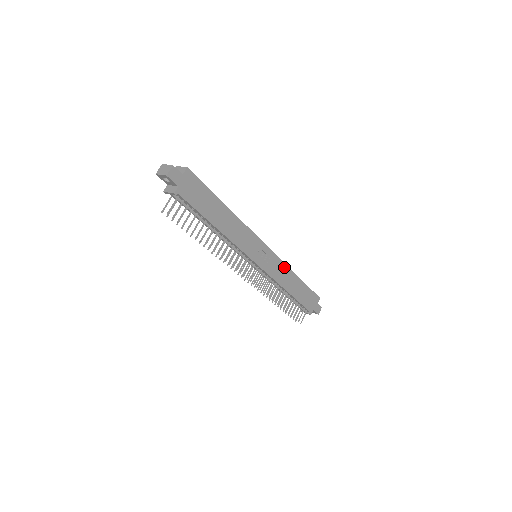
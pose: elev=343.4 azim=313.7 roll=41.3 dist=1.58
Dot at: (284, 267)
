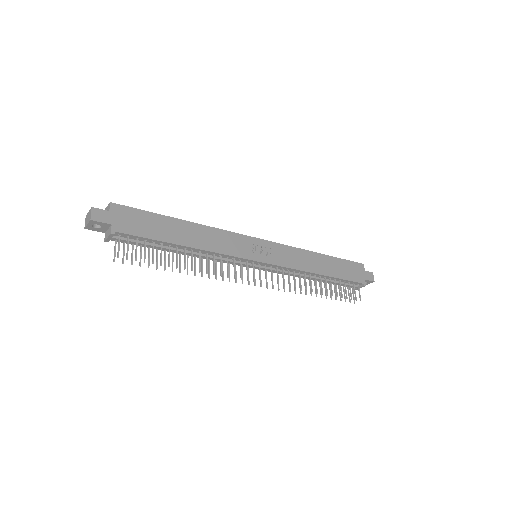
Dot at: (296, 251)
